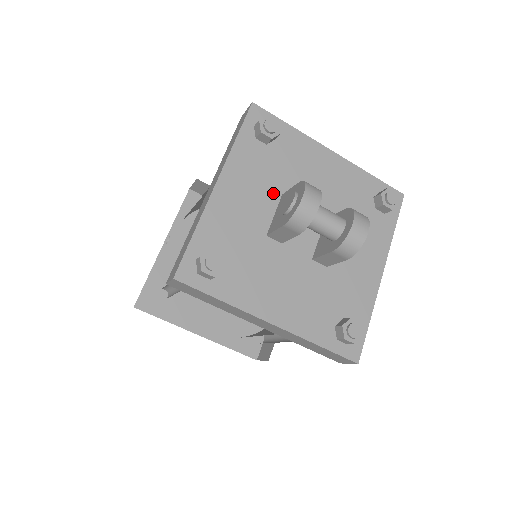
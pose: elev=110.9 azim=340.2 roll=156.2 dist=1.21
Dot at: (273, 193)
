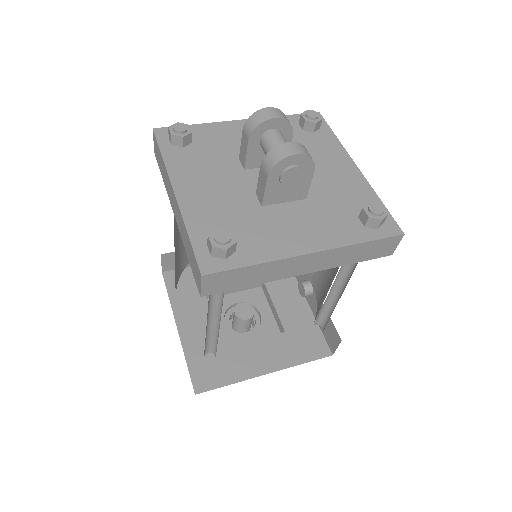
Dot at: occluded
